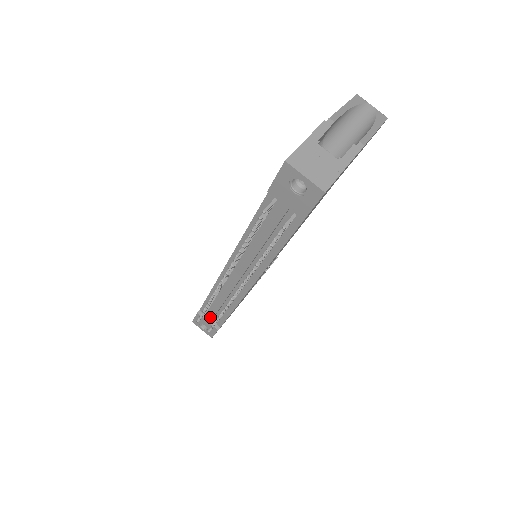
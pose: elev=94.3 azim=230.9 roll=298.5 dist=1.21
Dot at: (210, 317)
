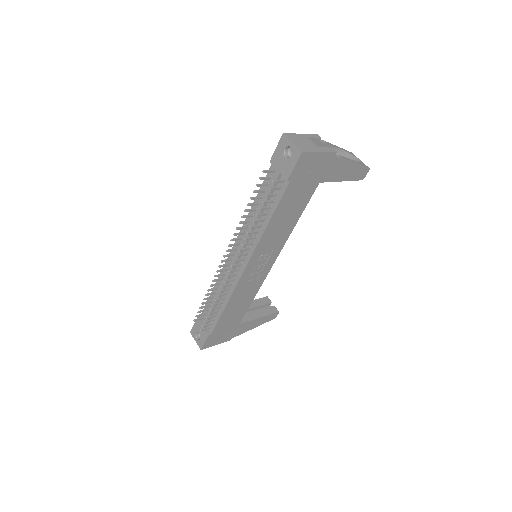
Dot at: (206, 319)
